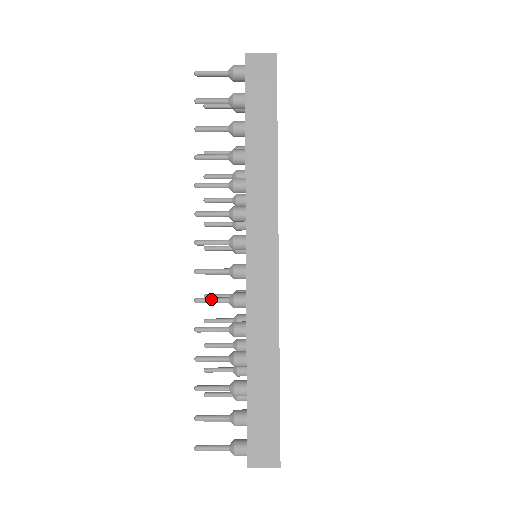
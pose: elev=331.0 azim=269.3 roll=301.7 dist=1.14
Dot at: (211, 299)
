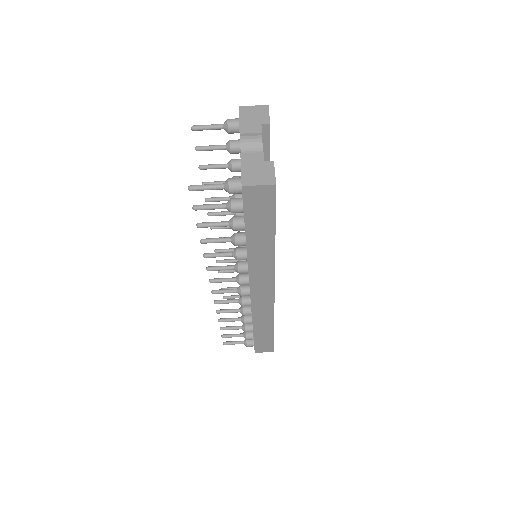
Dot at: (226, 303)
